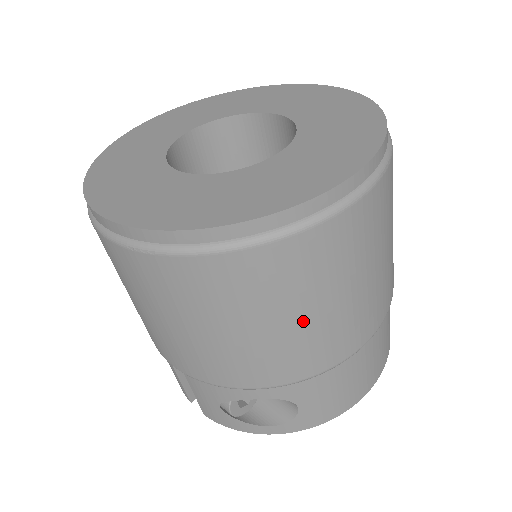
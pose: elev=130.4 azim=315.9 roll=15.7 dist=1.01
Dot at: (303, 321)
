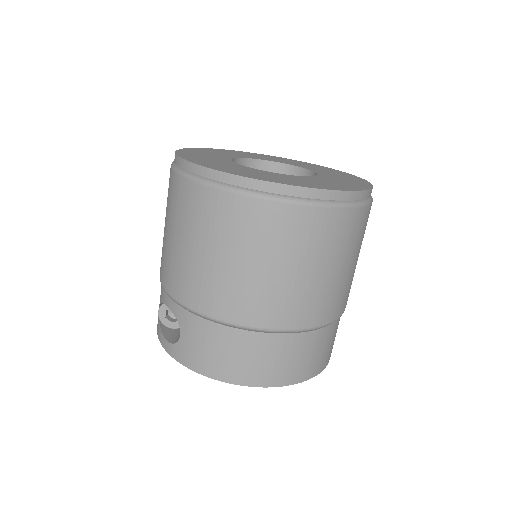
Dot at: (200, 255)
